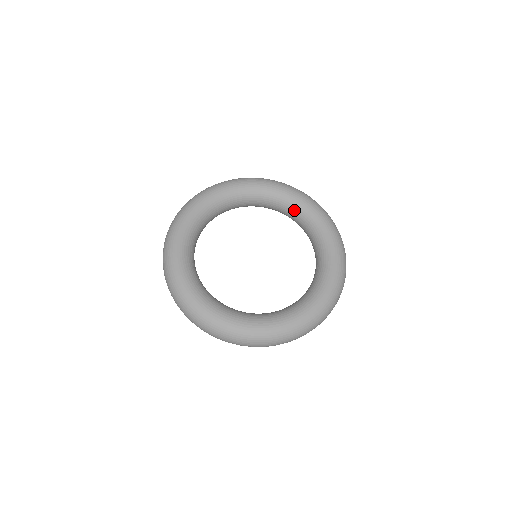
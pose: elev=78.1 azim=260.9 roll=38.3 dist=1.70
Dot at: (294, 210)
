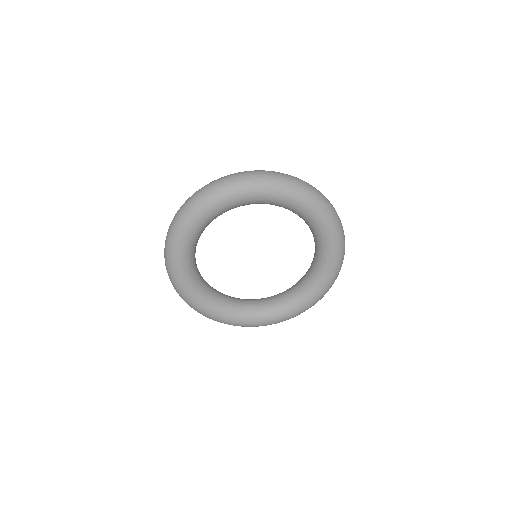
Dot at: (270, 204)
